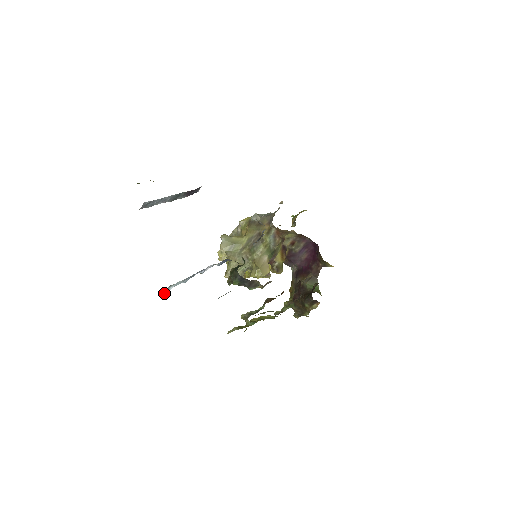
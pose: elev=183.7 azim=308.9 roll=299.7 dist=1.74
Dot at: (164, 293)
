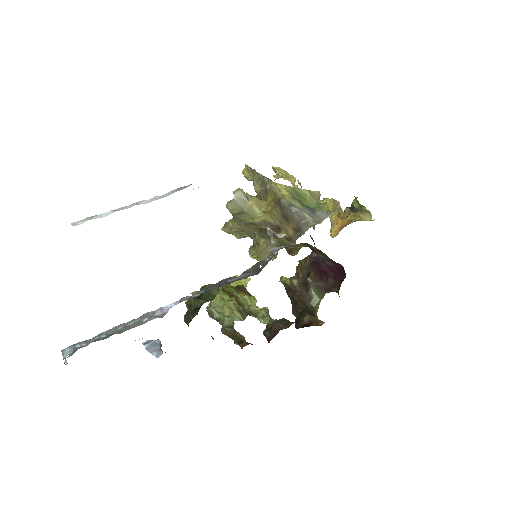
Dot at: (63, 358)
